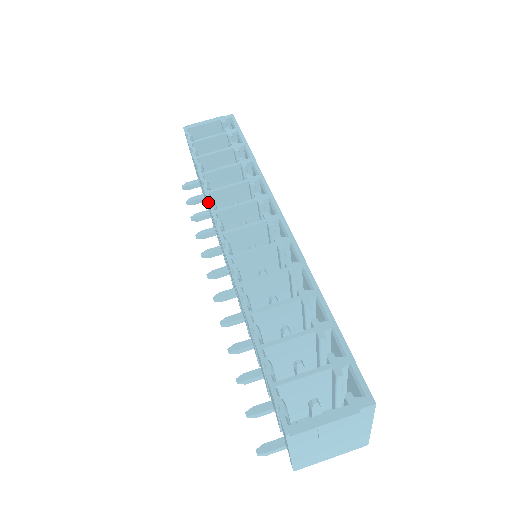
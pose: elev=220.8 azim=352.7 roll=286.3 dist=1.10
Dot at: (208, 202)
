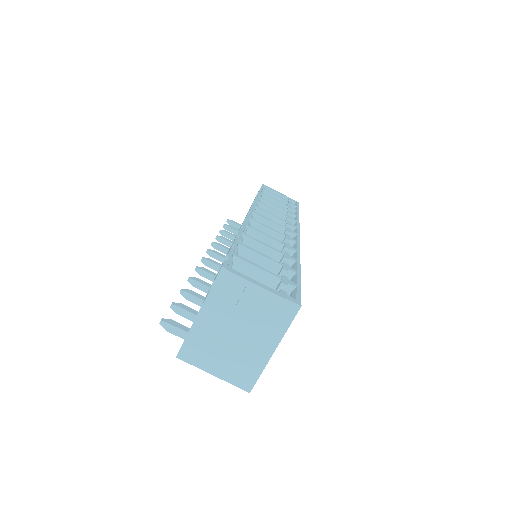
Dot at: occluded
